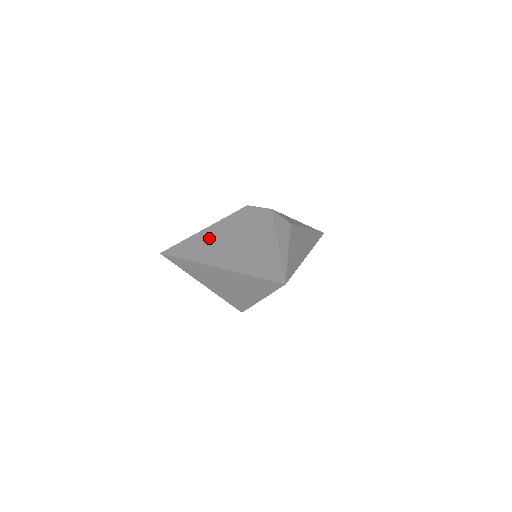
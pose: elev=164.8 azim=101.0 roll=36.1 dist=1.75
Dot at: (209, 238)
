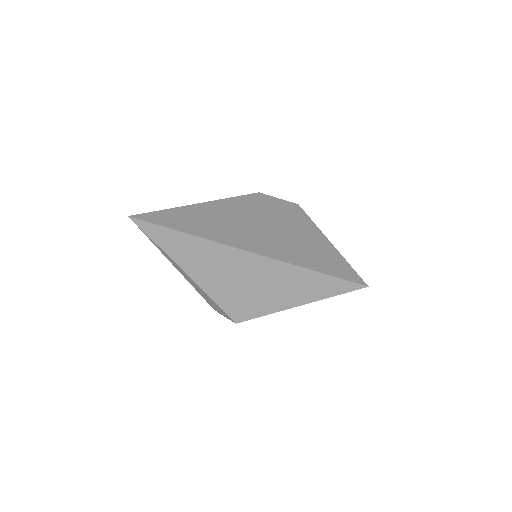
Dot at: (216, 215)
